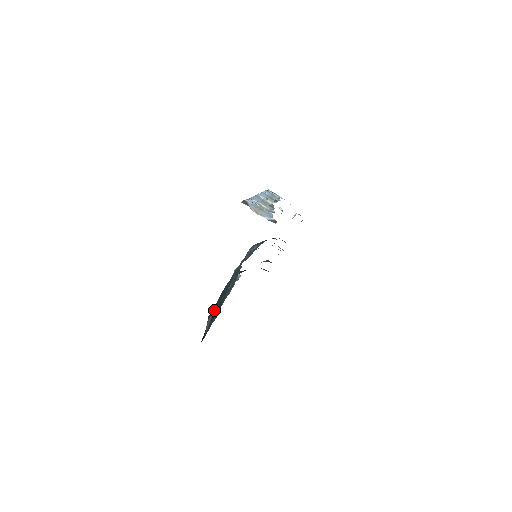
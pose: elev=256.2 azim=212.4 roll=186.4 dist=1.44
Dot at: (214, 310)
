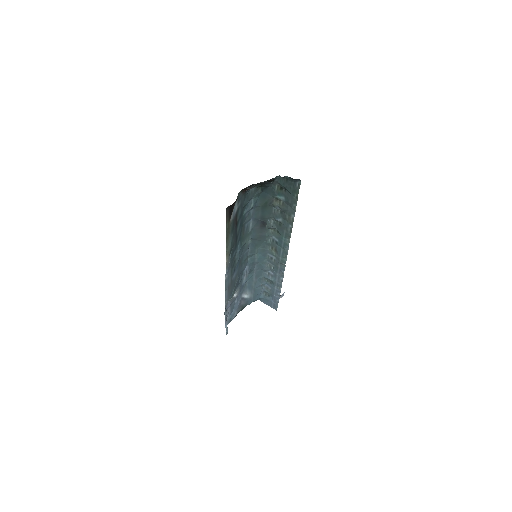
Dot at: (238, 210)
